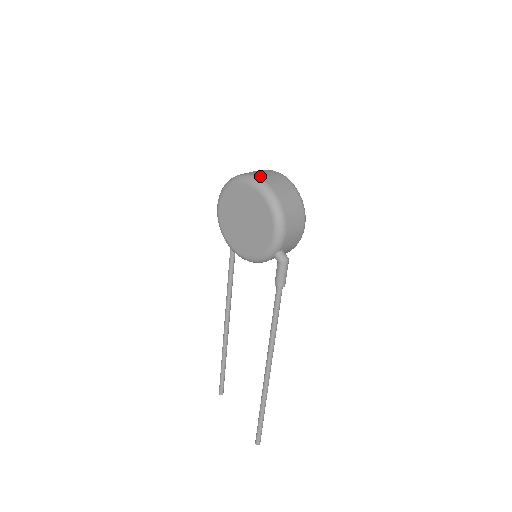
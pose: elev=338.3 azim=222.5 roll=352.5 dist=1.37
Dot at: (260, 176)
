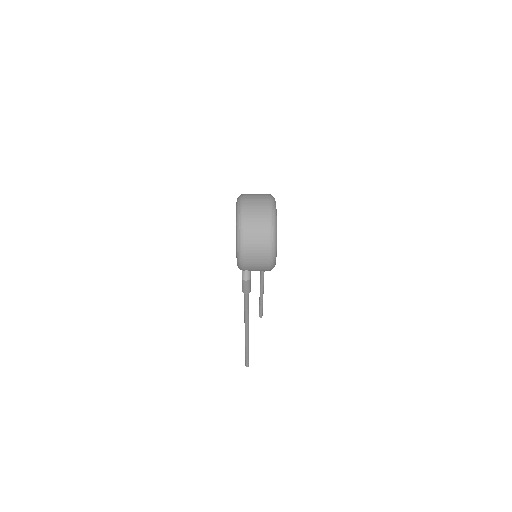
Dot at: (246, 209)
